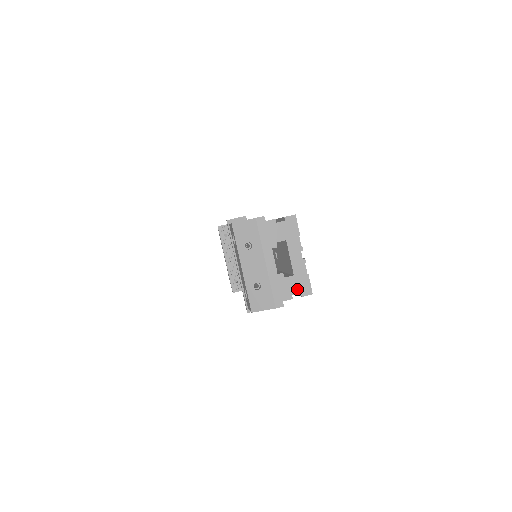
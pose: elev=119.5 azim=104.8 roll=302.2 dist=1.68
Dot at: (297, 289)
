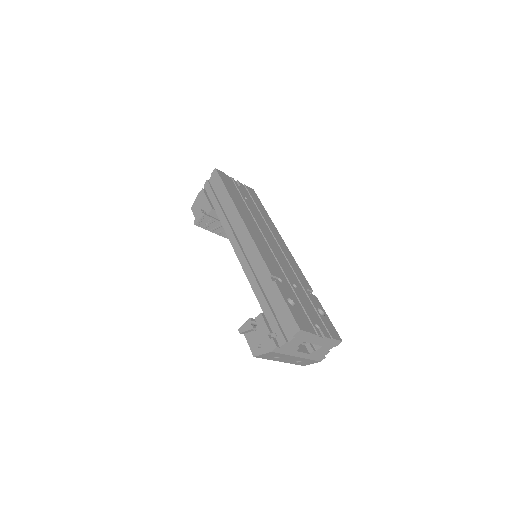
Dot at: (329, 348)
